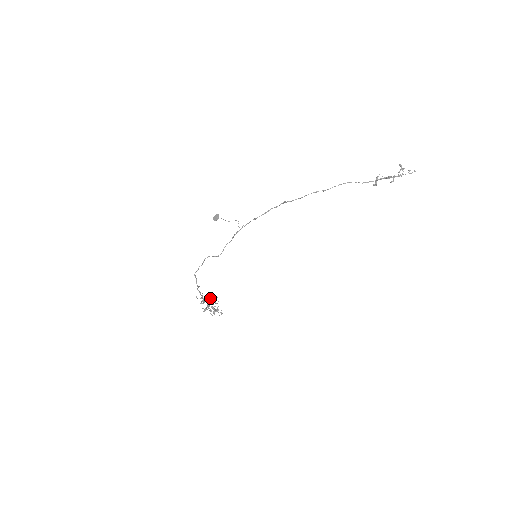
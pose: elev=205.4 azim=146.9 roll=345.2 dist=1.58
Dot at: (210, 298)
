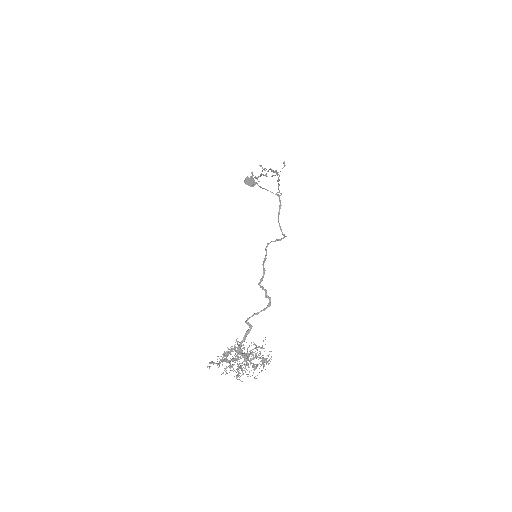
Dot at: occluded
